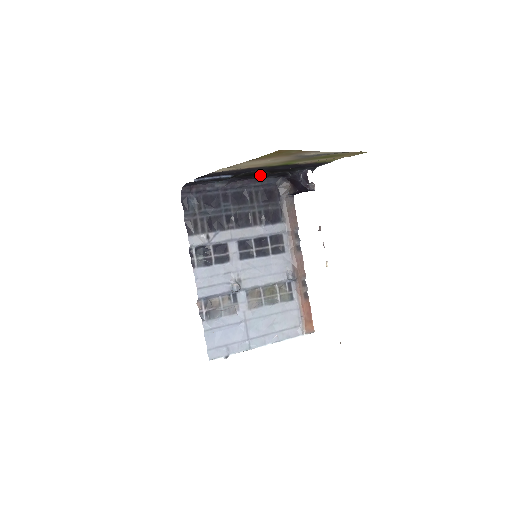
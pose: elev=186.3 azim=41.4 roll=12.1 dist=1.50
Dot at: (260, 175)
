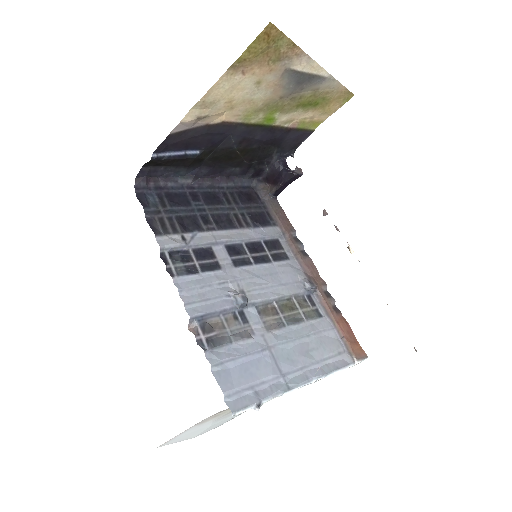
Dot at: (232, 167)
